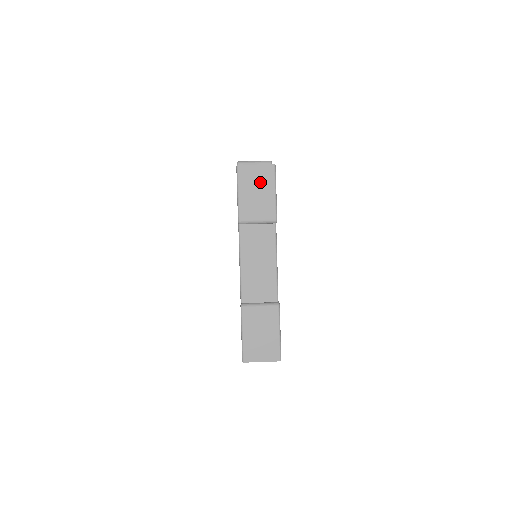
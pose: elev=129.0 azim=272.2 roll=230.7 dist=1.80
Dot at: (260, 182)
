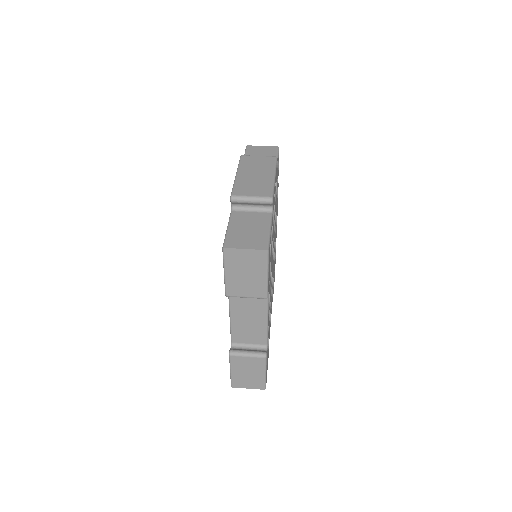
Dot at: (250, 265)
